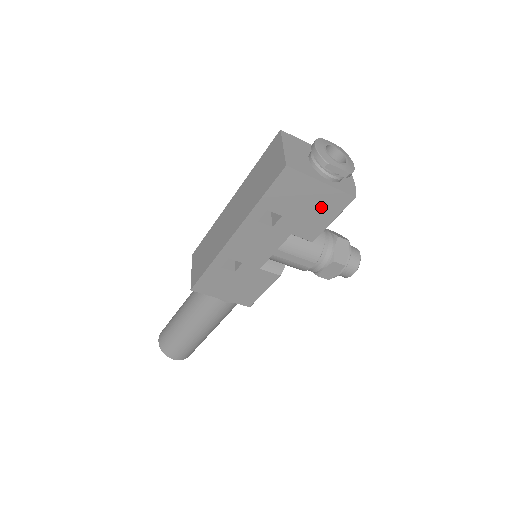
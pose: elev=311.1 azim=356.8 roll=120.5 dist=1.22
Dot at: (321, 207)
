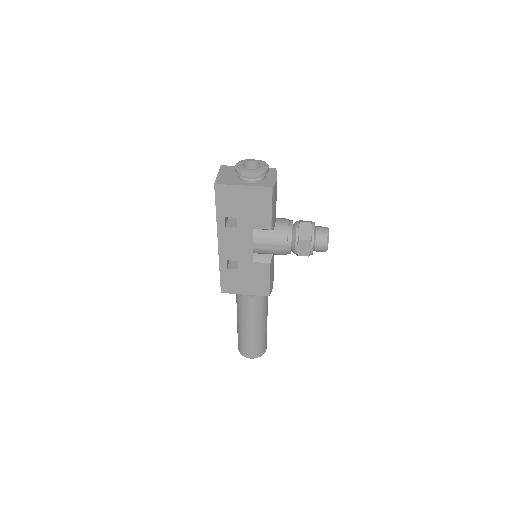
Dot at: (256, 202)
